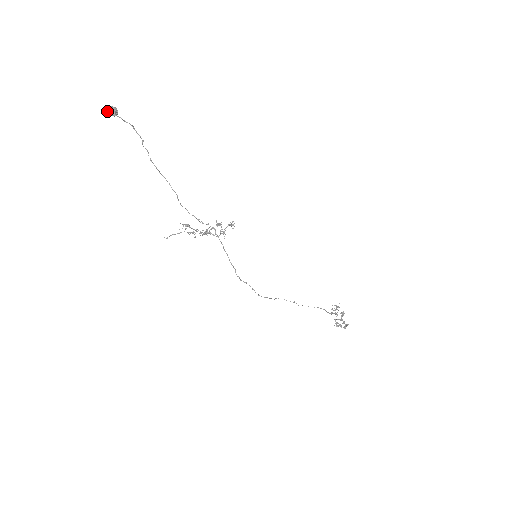
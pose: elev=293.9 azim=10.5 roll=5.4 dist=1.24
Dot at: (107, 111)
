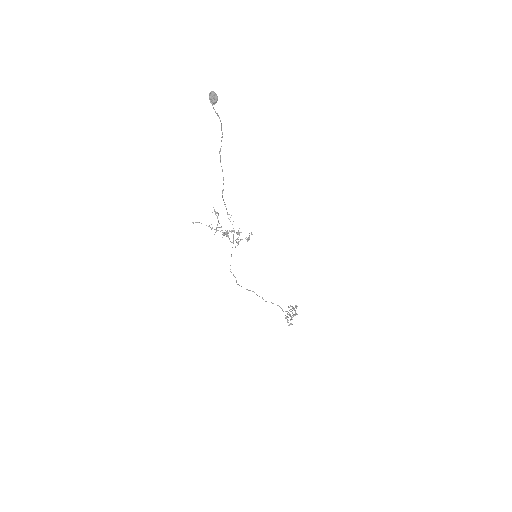
Dot at: (209, 95)
